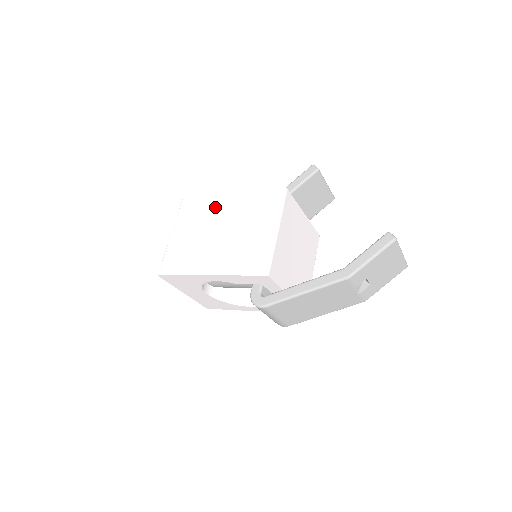
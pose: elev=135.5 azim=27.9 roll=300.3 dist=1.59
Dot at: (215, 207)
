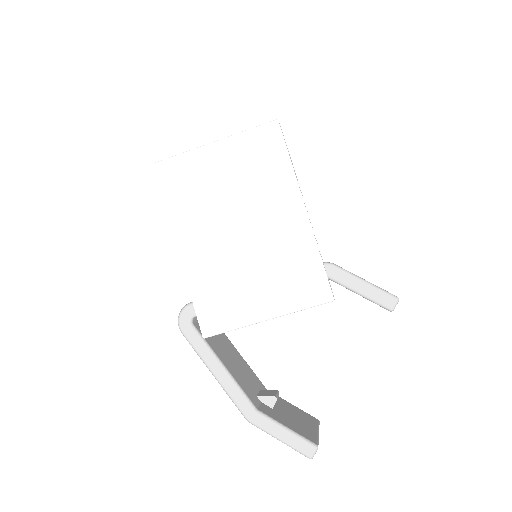
Dot at: (277, 194)
